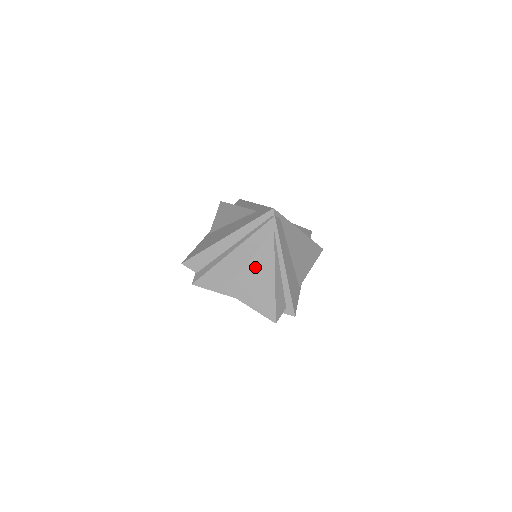
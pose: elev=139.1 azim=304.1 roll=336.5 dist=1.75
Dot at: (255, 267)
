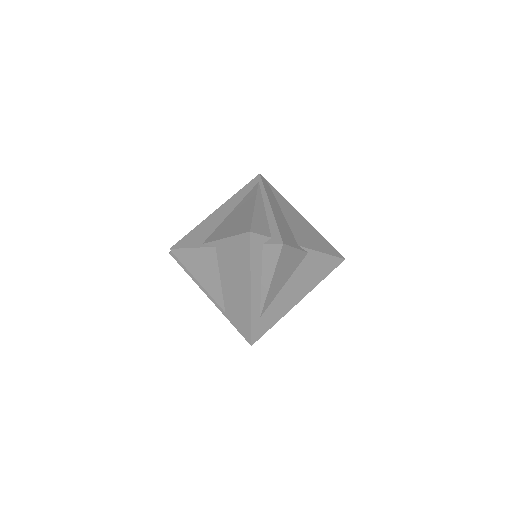
Dot at: (237, 210)
